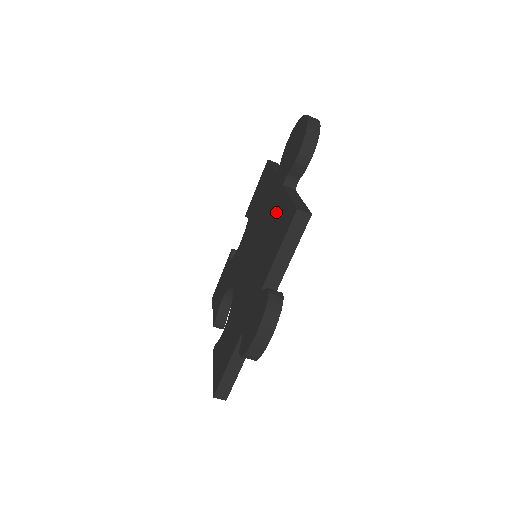
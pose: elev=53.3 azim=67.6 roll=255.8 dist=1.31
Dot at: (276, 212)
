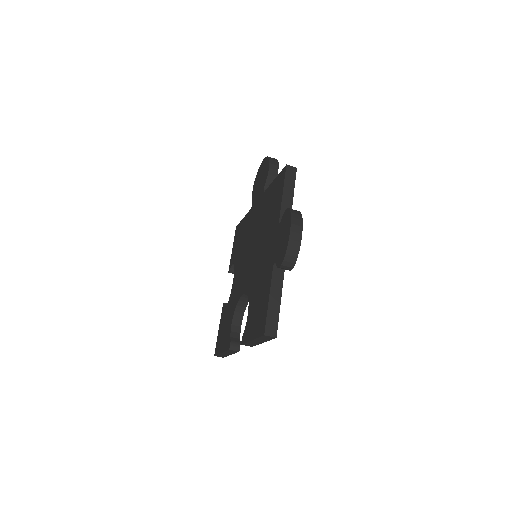
Dot at: (266, 202)
